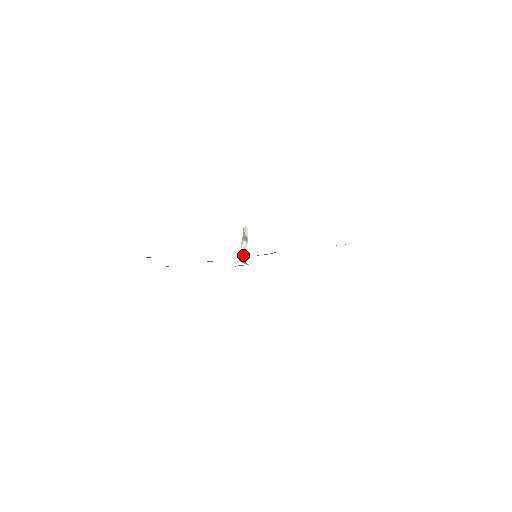
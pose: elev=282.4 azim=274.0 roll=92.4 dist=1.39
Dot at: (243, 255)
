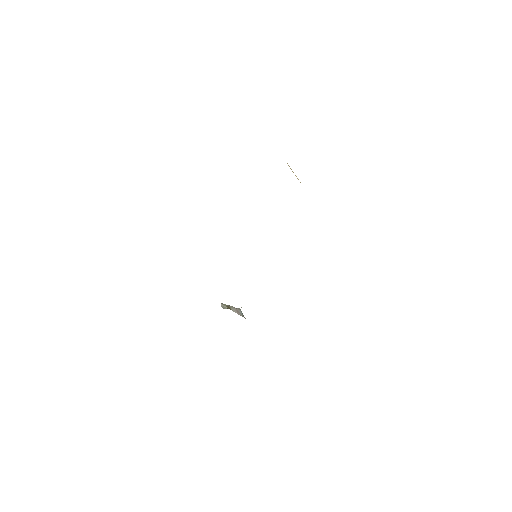
Dot at: (240, 310)
